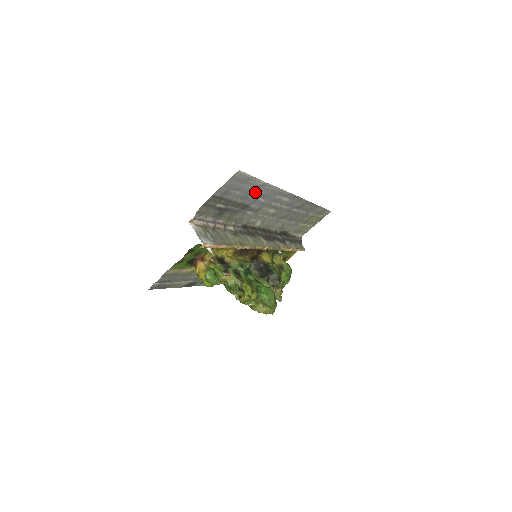
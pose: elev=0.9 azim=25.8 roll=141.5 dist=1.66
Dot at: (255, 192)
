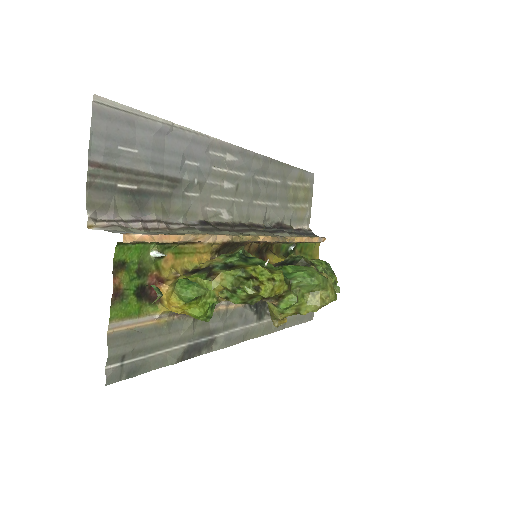
Dot at: (167, 147)
